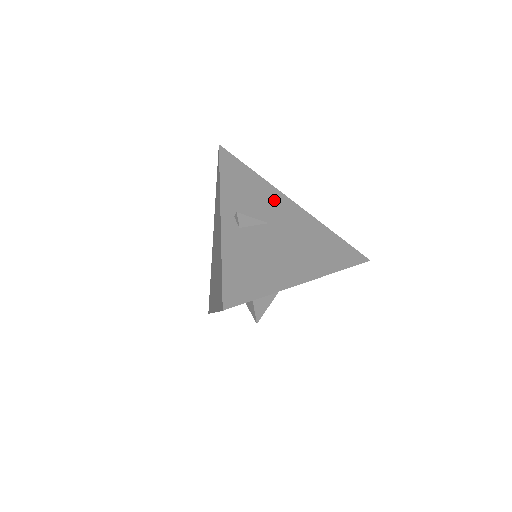
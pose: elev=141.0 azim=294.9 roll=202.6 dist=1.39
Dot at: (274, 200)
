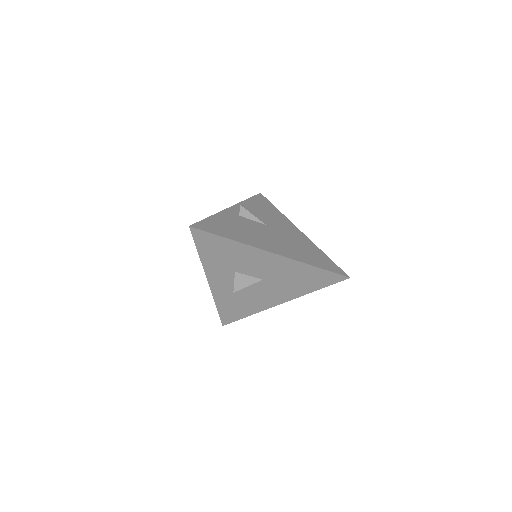
Dot at: (282, 222)
